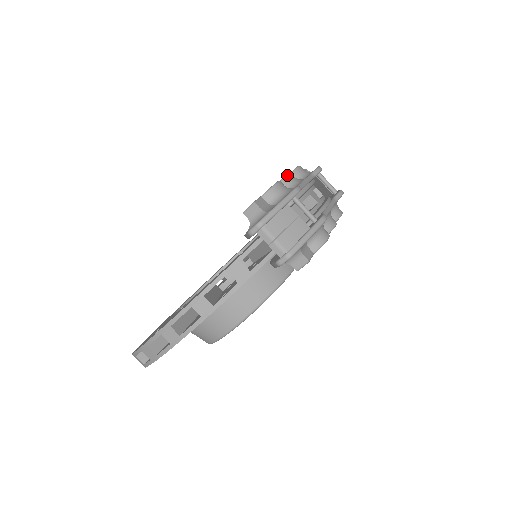
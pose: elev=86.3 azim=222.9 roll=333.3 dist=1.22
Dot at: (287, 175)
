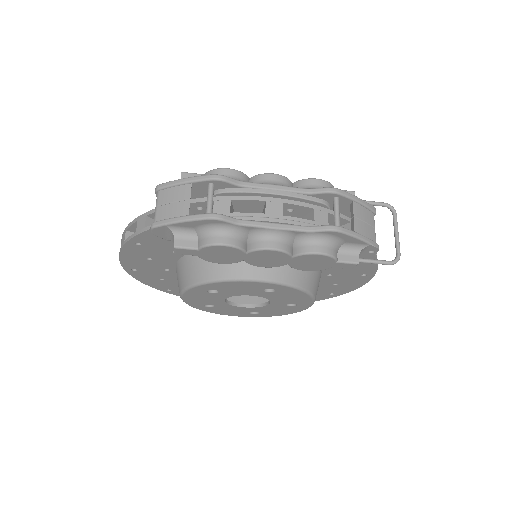
Dot at: (266, 173)
